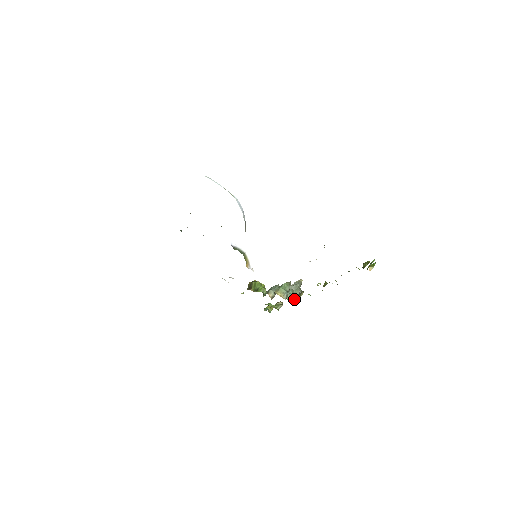
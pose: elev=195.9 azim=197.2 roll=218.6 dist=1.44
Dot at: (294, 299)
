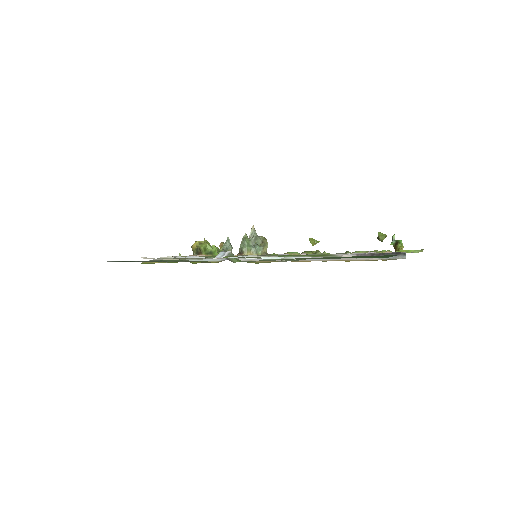
Dot at: (263, 251)
